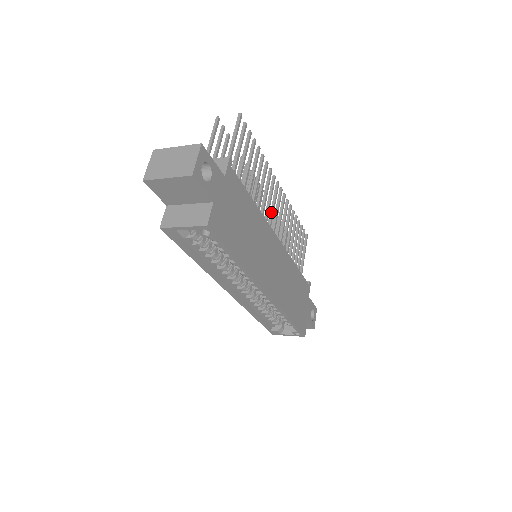
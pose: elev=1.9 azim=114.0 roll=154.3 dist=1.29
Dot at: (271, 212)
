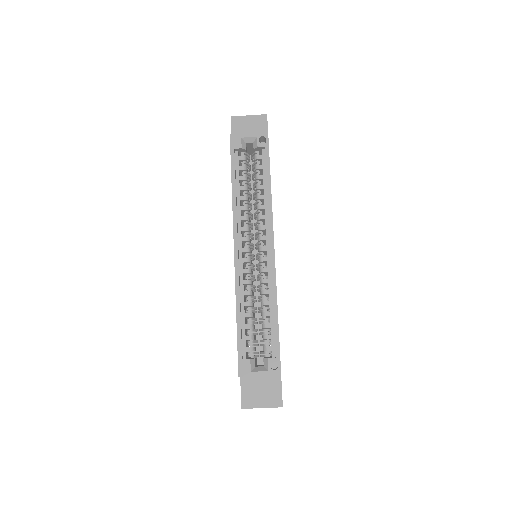
Dot at: occluded
